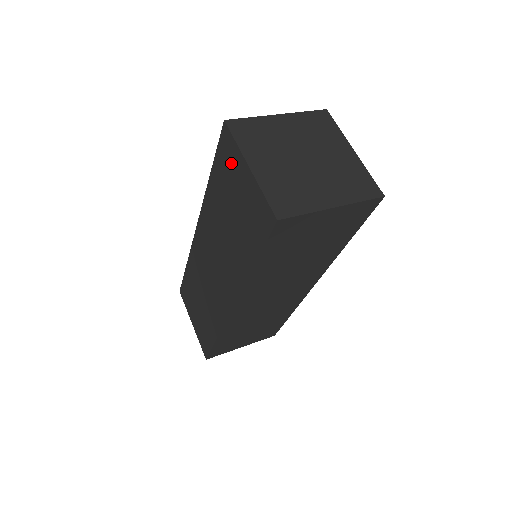
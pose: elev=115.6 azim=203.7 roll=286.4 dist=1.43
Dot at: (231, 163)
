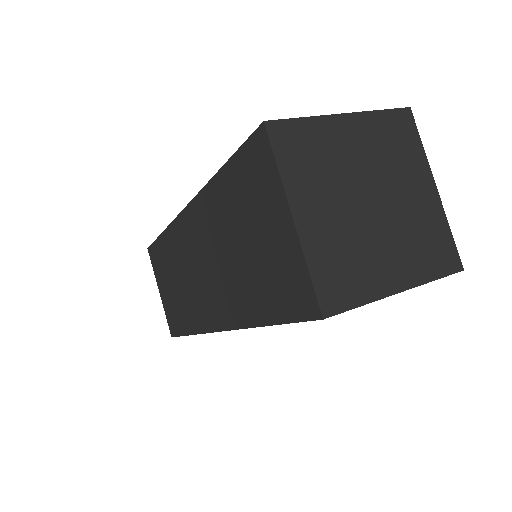
Dot at: (261, 187)
